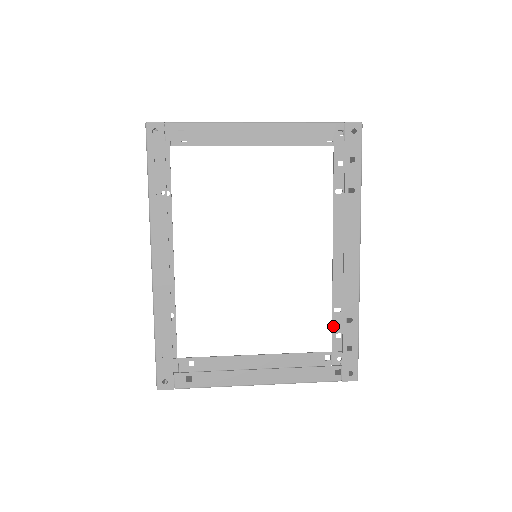
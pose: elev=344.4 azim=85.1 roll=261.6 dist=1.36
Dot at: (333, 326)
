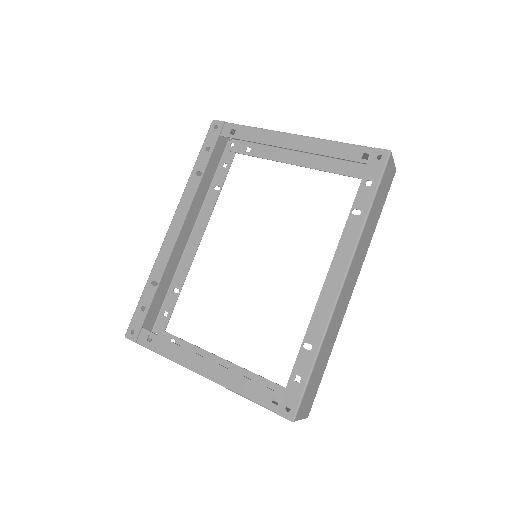
Dot at: occluded
